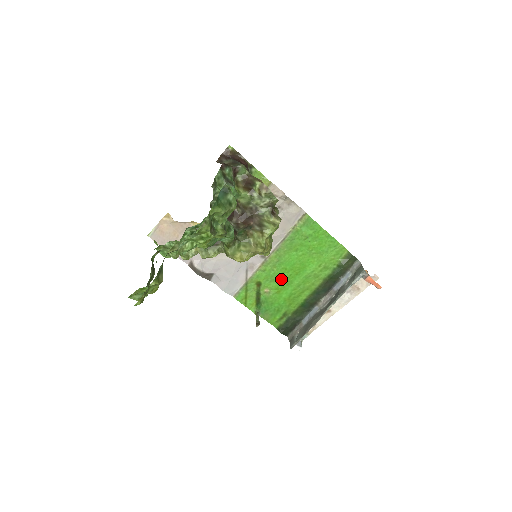
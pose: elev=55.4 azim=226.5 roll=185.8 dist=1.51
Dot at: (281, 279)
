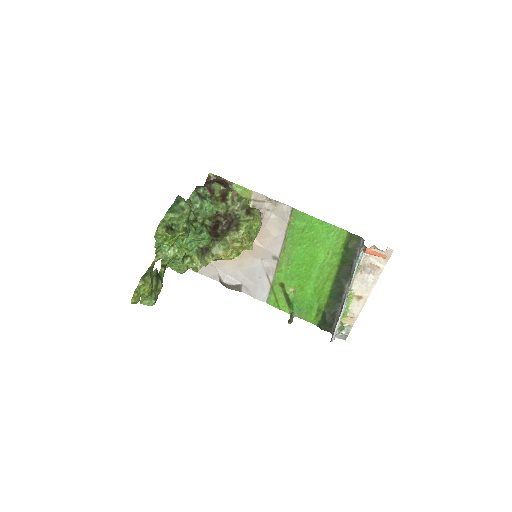
Dot at: (299, 275)
